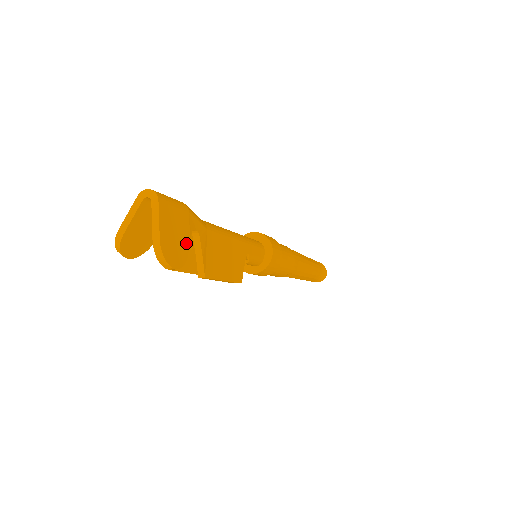
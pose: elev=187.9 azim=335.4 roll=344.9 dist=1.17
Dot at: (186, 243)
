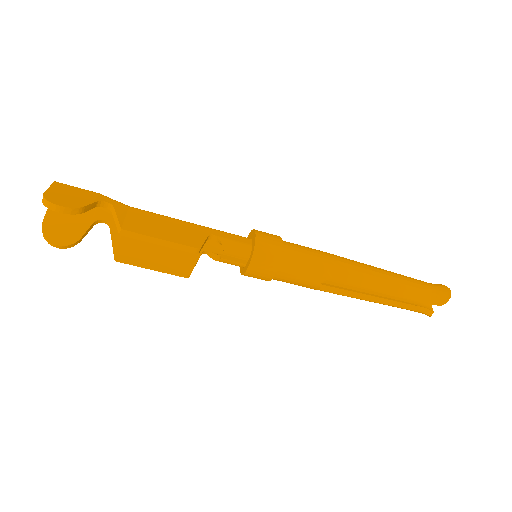
Dot at: (86, 202)
